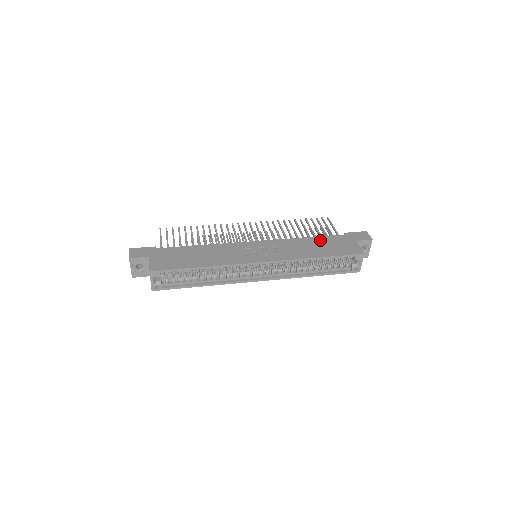
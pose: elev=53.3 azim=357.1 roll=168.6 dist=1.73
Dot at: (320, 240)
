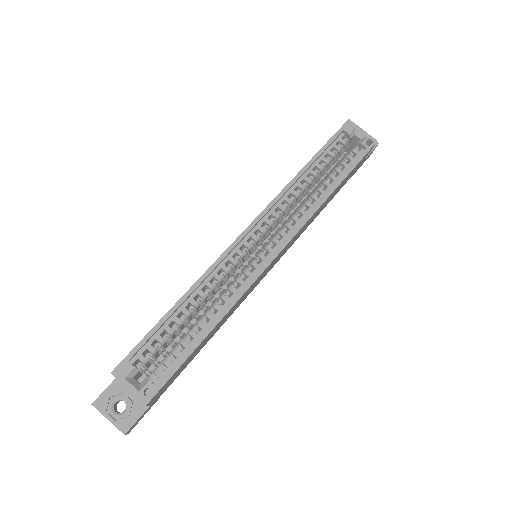
Dot at: occluded
